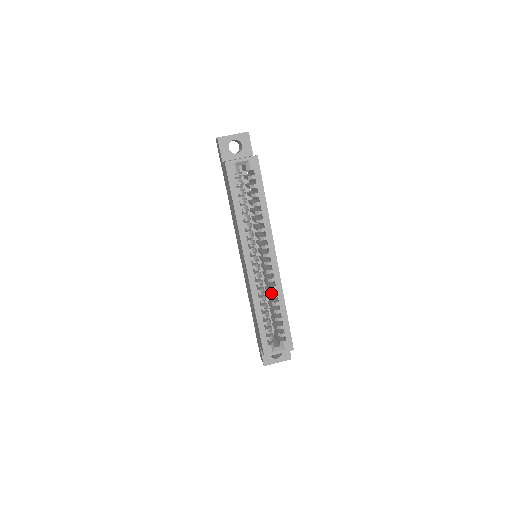
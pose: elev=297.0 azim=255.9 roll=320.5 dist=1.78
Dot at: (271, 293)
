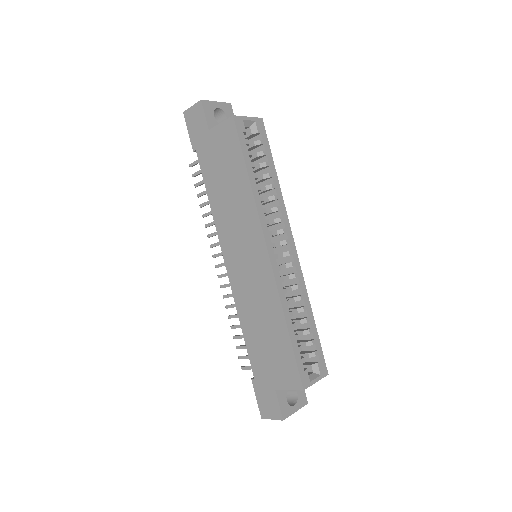
Dot at: (292, 297)
